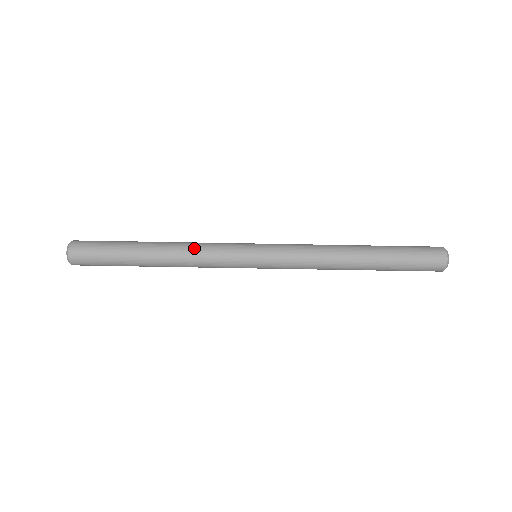
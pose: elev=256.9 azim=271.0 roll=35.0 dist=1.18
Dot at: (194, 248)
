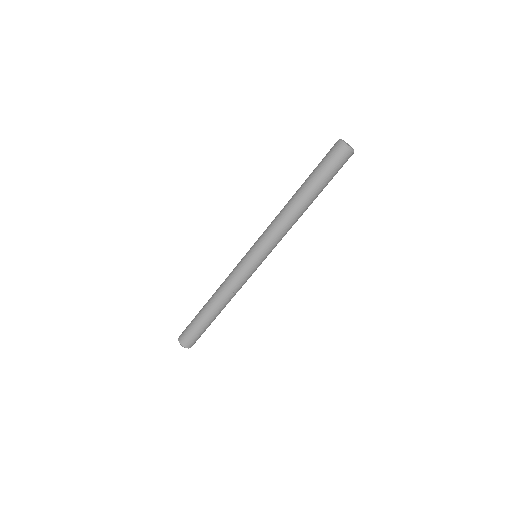
Dot at: (224, 285)
